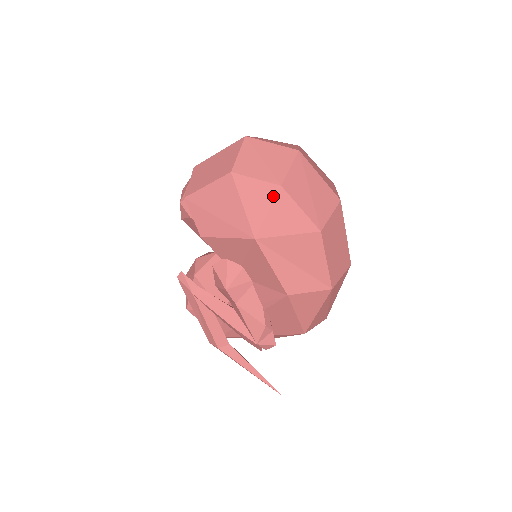
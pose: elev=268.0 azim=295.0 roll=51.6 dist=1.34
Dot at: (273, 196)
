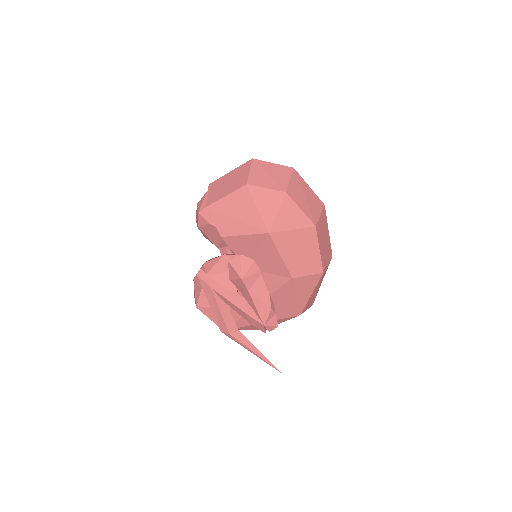
Dot at: (280, 200)
